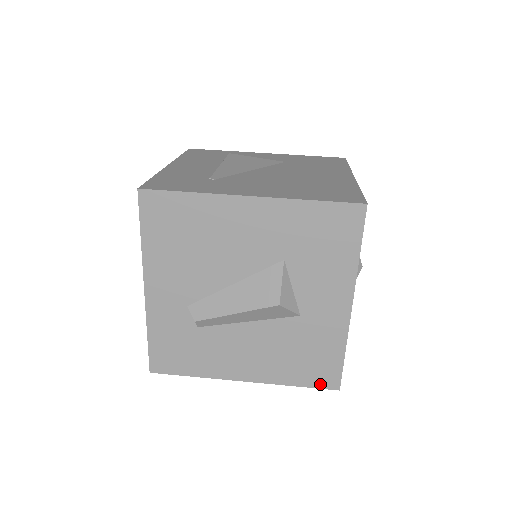
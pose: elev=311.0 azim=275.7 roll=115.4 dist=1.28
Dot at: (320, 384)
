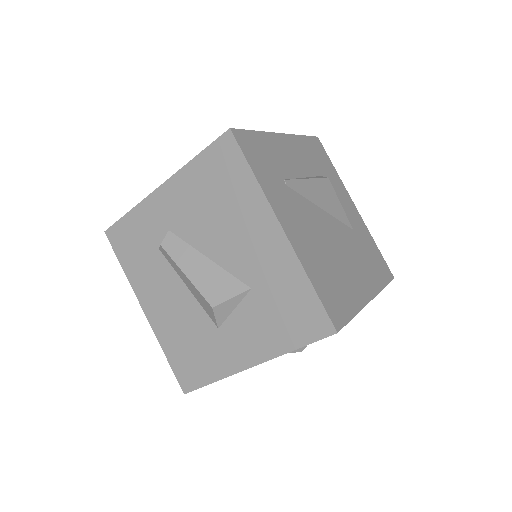
Dot at: (179, 375)
